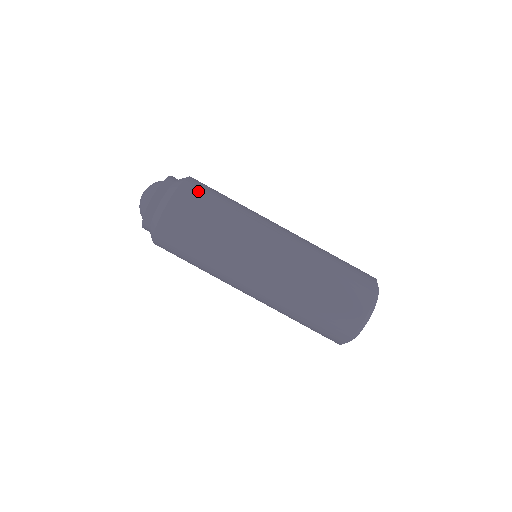
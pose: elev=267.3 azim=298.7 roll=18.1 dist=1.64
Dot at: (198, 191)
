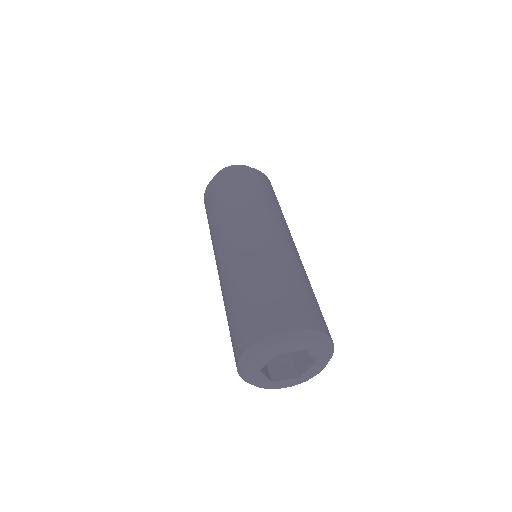
Dot at: occluded
